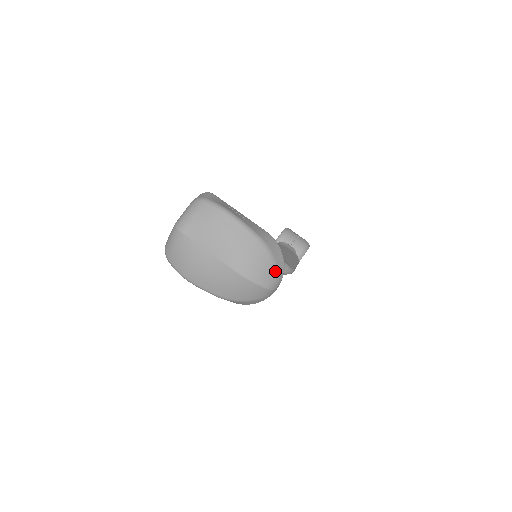
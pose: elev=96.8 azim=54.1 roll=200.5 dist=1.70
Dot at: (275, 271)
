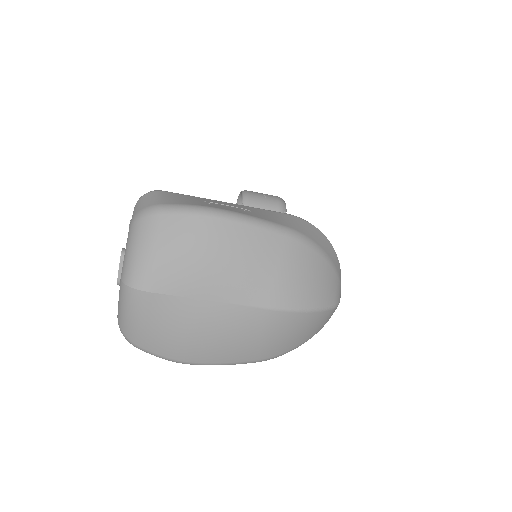
Dot at: (333, 272)
